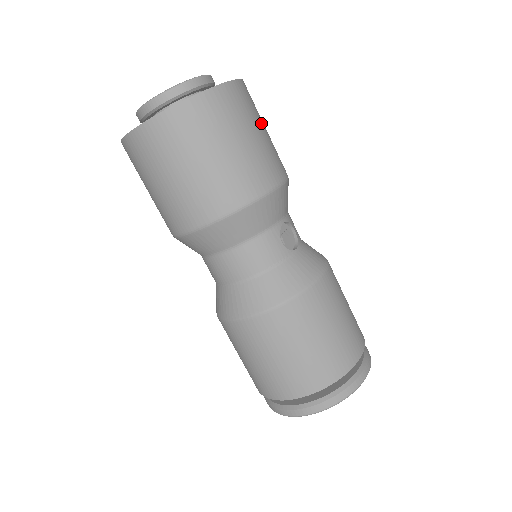
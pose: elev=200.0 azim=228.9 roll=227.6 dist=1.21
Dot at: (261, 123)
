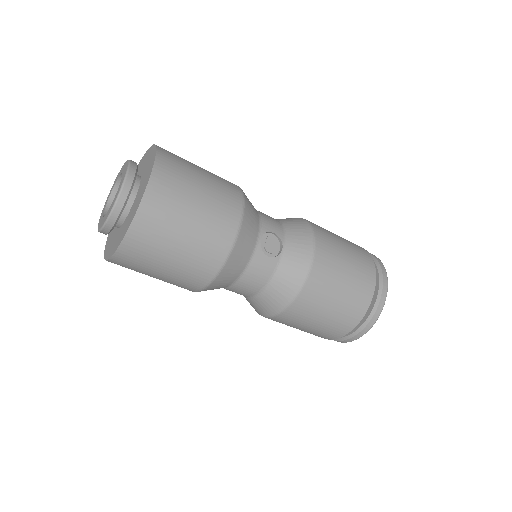
Dot at: (194, 183)
